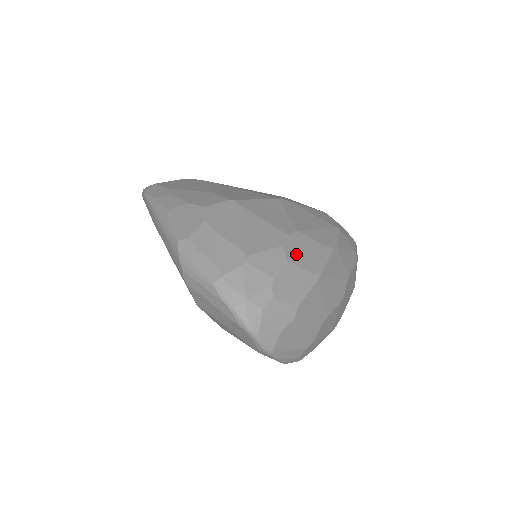
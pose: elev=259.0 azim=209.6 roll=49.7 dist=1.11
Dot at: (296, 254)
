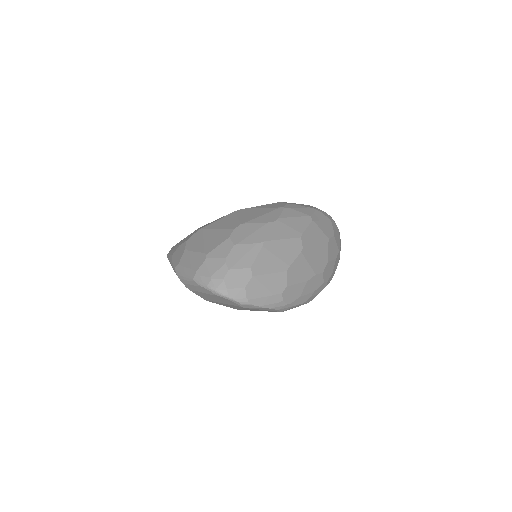
Dot at: (241, 238)
